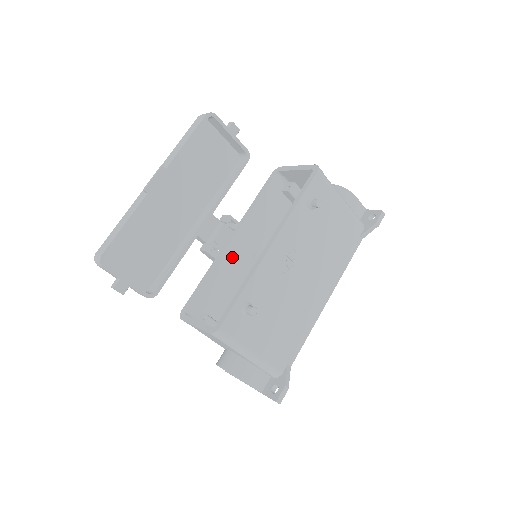
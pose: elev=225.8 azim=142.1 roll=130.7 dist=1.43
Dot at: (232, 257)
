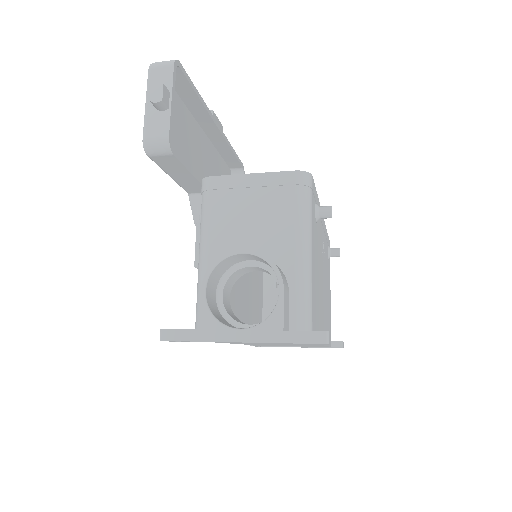
Dot at: occluded
